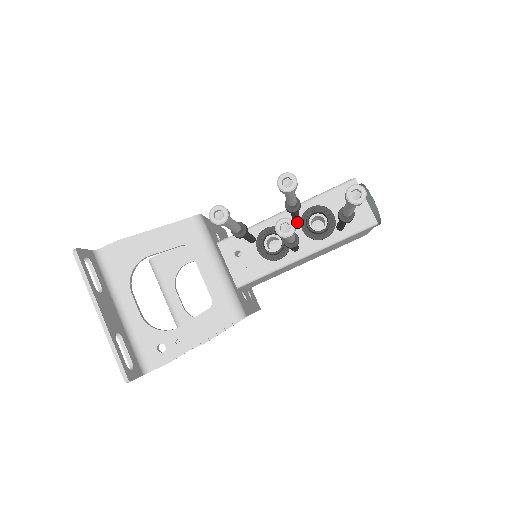
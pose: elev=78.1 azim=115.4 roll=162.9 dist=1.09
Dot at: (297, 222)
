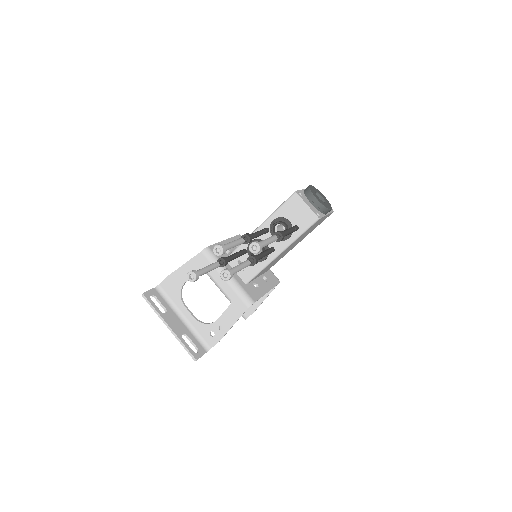
Dot at: (268, 232)
